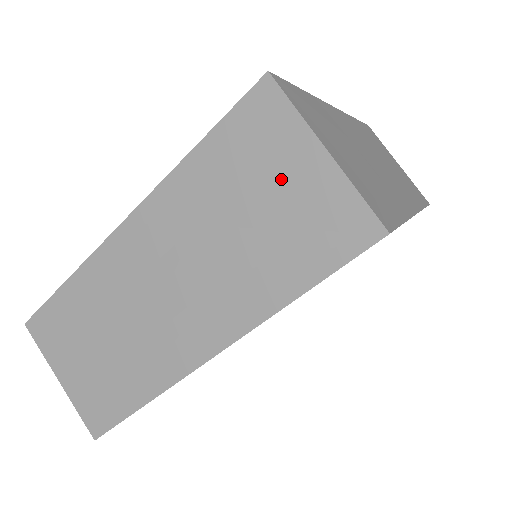
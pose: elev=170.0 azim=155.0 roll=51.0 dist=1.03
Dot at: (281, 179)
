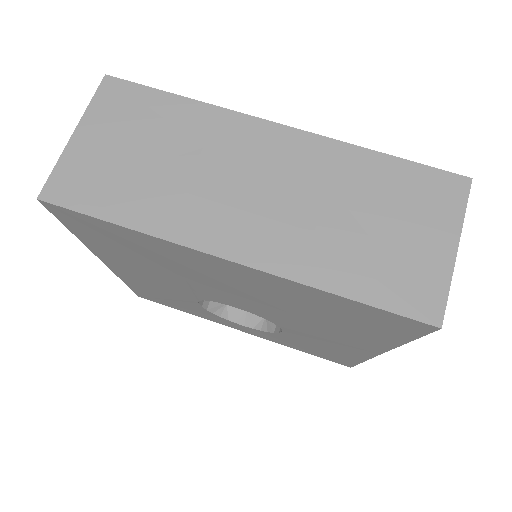
Dot at: (415, 229)
